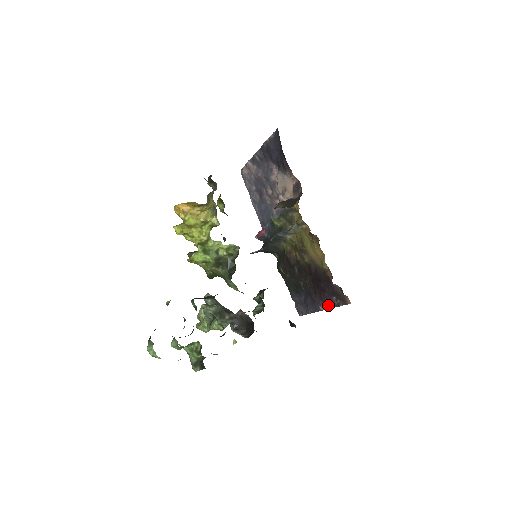
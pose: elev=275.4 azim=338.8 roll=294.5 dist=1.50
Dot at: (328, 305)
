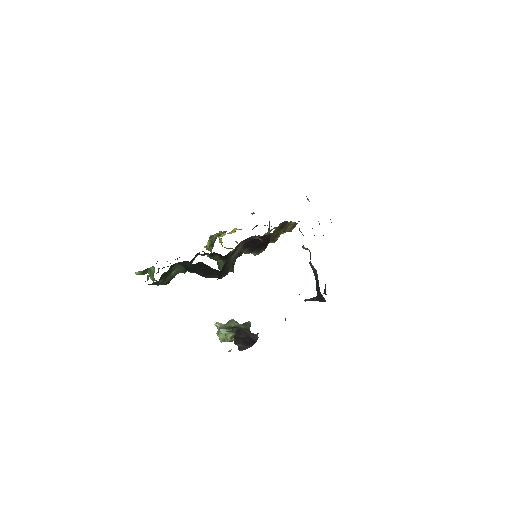
Dot at: occluded
